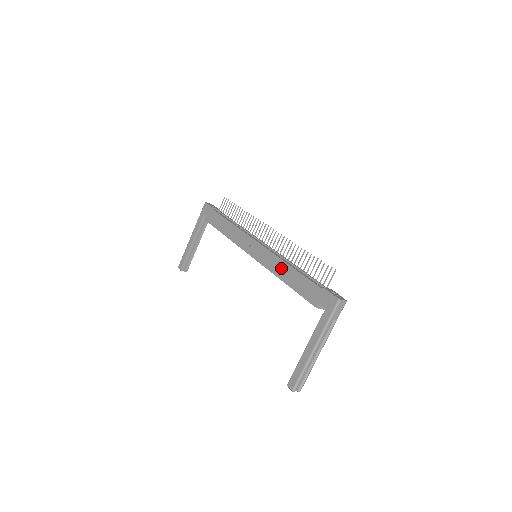
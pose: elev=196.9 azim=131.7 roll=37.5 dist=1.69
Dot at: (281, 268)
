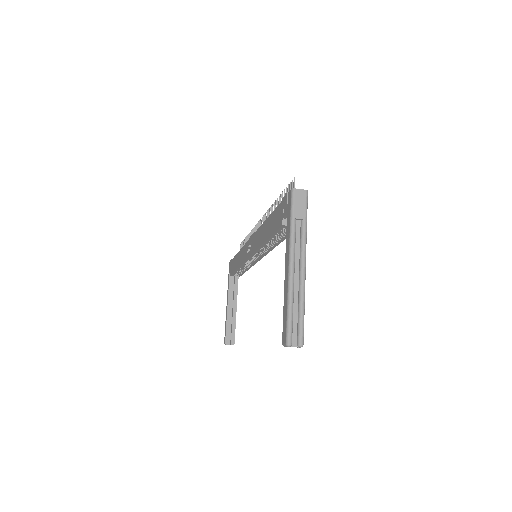
Dot at: (261, 233)
